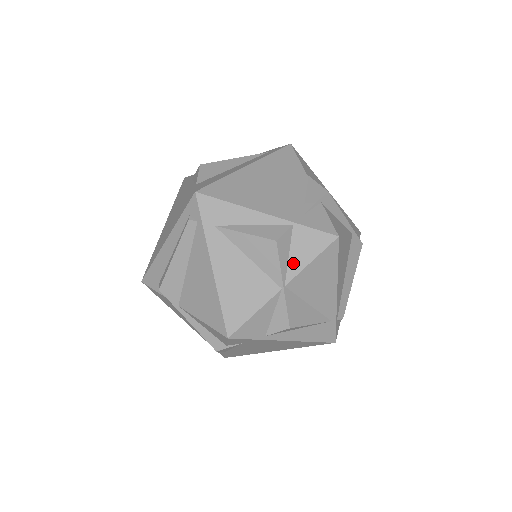
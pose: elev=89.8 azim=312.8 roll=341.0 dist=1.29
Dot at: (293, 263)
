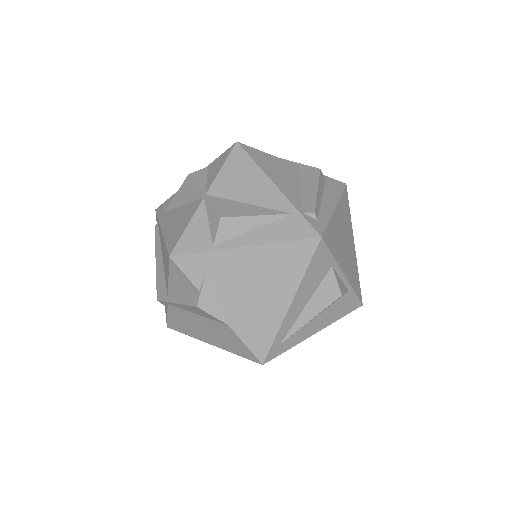
Dot at: (210, 180)
